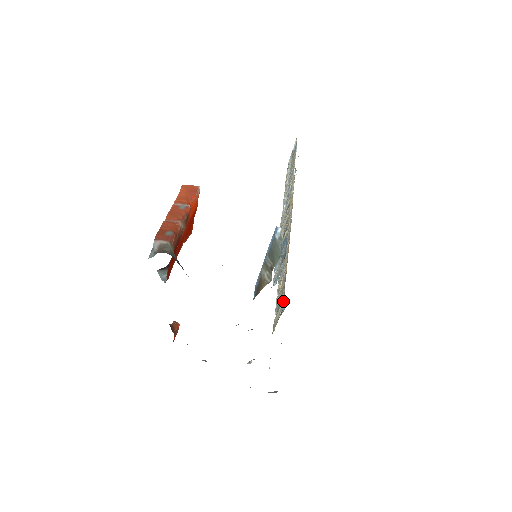
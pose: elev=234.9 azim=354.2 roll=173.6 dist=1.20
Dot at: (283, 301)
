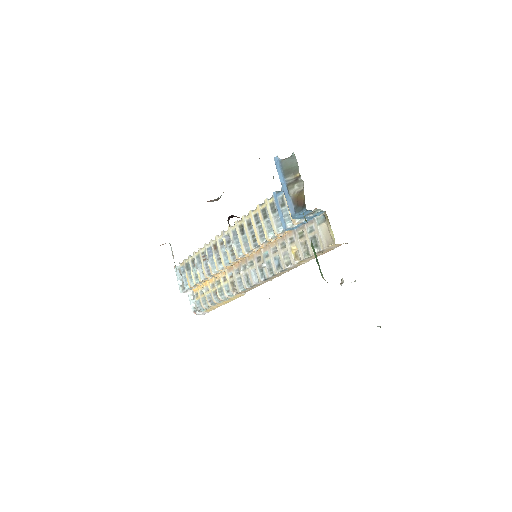
Dot at: (316, 219)
